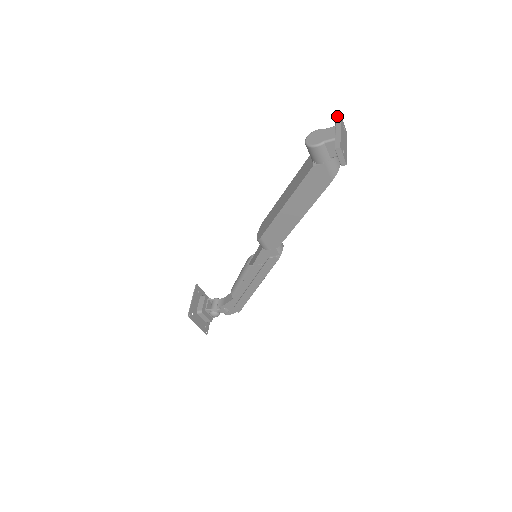
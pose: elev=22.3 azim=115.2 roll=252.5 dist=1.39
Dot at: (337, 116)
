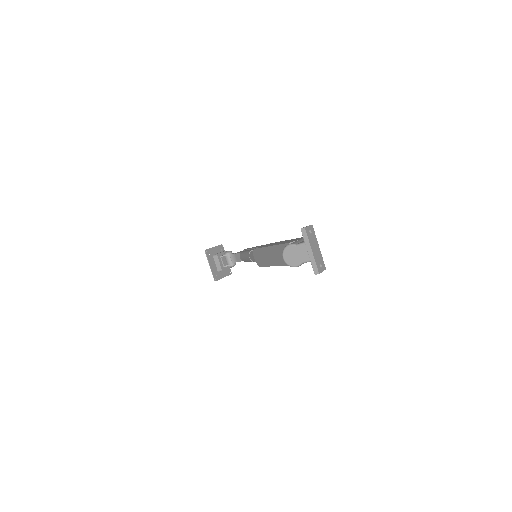
Dot at: (302, 230)
